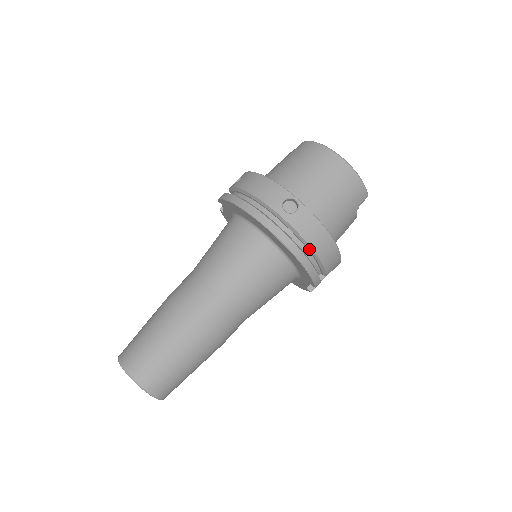
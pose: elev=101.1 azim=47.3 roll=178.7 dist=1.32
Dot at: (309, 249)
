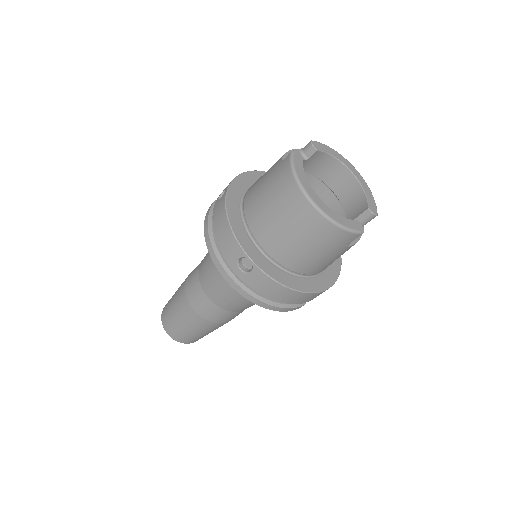
Dot at: (273, 298)
